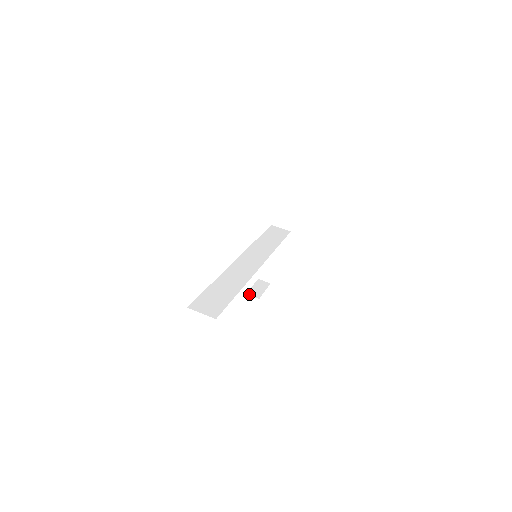
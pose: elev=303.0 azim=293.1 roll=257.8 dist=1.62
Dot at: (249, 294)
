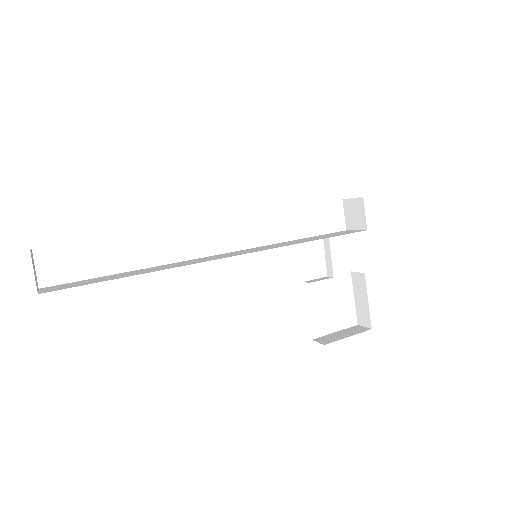
Dot at: (316, 340)
